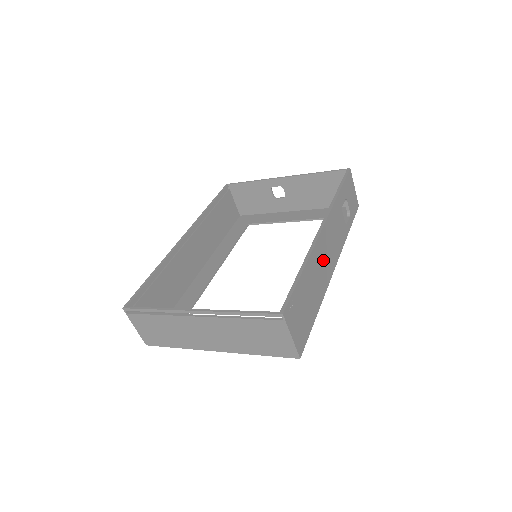
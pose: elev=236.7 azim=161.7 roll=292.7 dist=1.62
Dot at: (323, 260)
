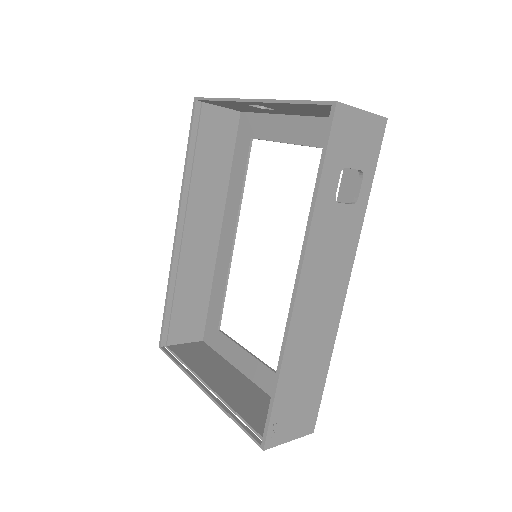
Dot at: (315, 319)
